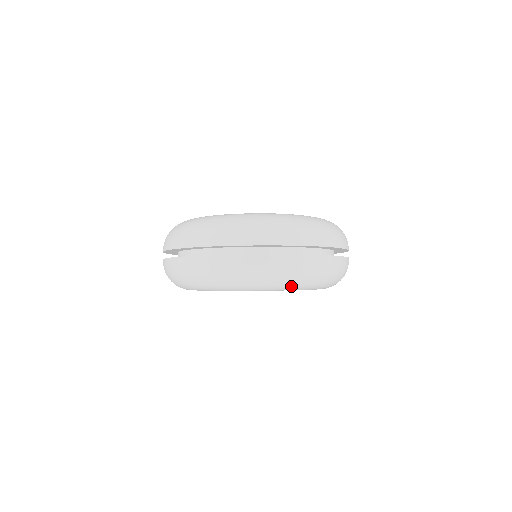
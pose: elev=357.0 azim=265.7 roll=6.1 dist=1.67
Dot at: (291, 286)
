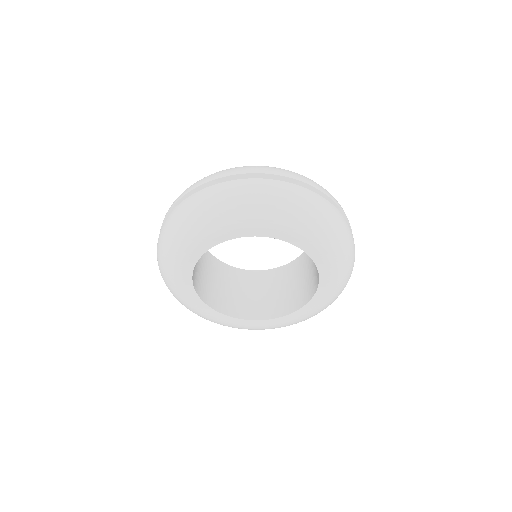
Dot at: (229, 216)
